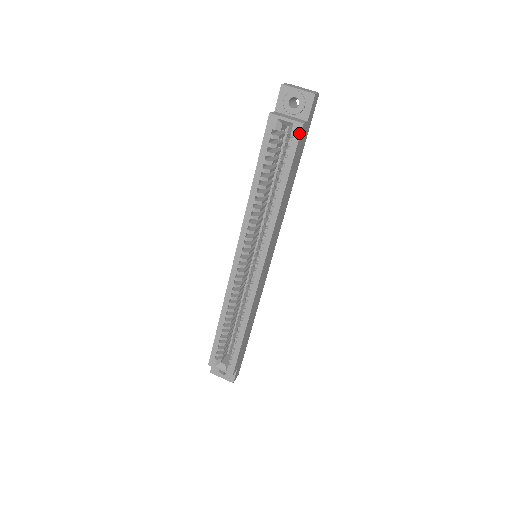
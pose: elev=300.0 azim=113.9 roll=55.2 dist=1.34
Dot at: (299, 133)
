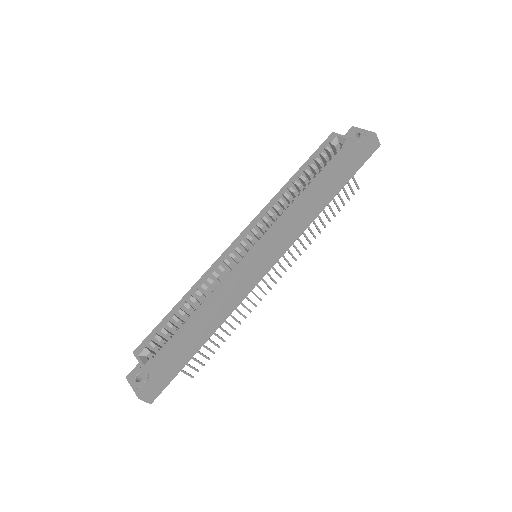
Dot at: (349, 145)
